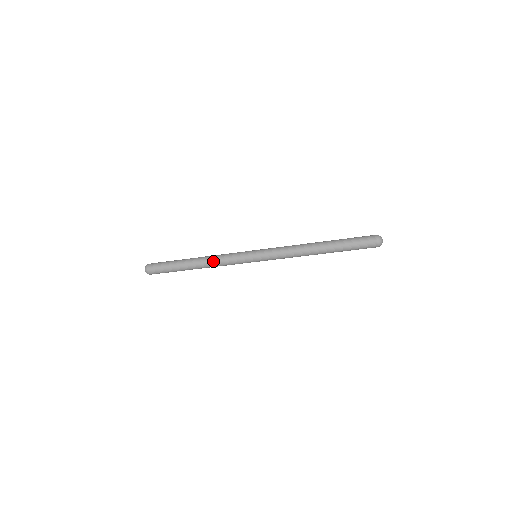
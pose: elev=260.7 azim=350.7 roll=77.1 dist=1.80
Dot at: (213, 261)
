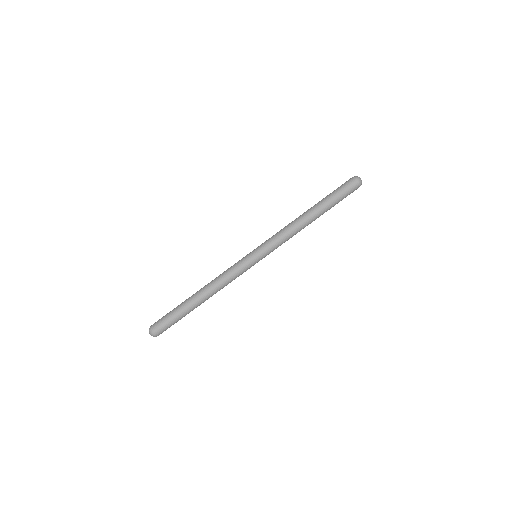
Dot at: (221, 287)
